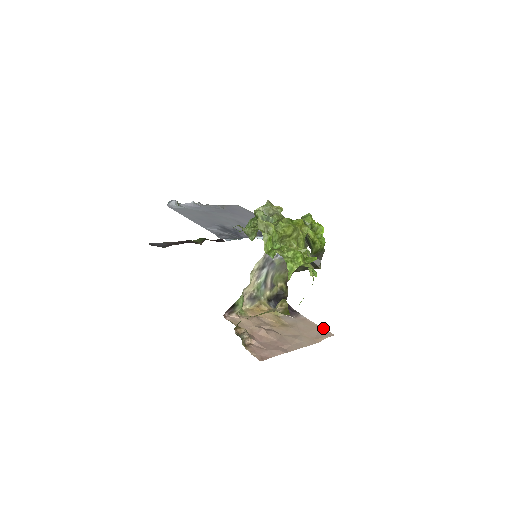
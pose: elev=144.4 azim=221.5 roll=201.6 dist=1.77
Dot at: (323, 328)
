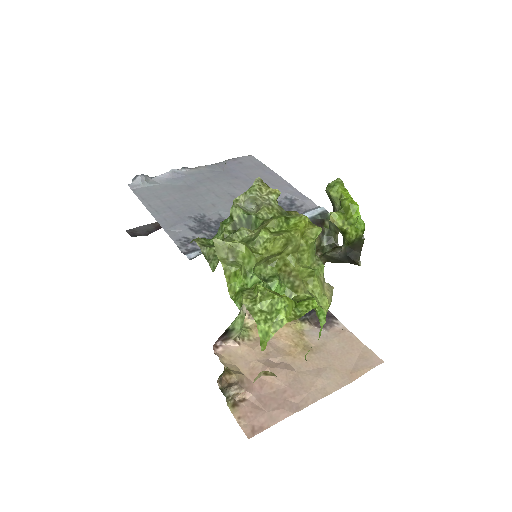
Dot at: (368, 348)
